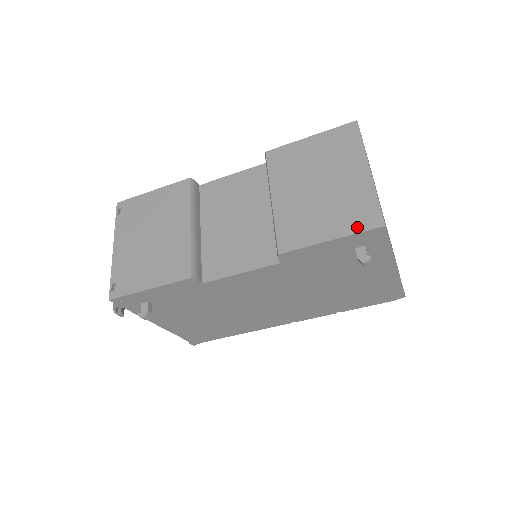
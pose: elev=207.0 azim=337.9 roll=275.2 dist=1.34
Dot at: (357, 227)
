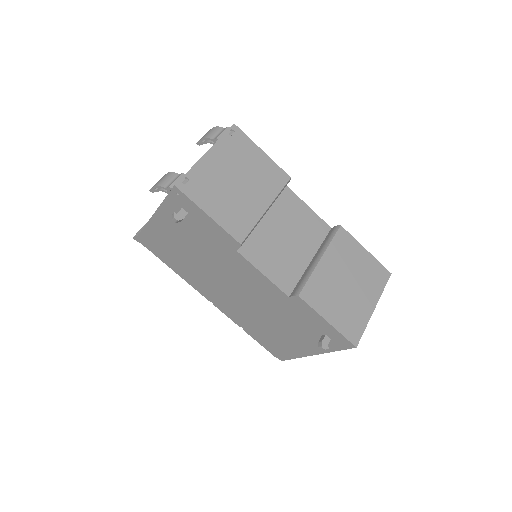
Dot at: (345, 332)
